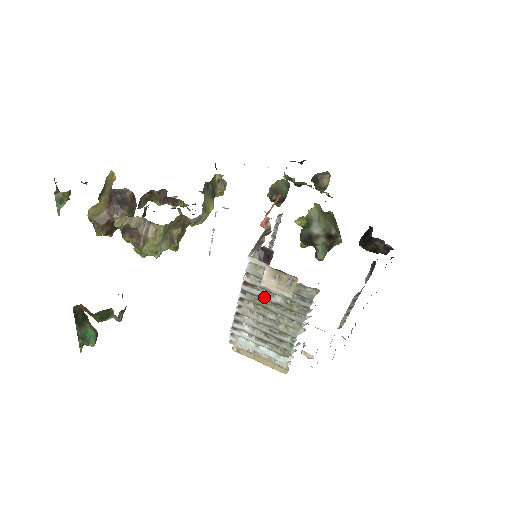
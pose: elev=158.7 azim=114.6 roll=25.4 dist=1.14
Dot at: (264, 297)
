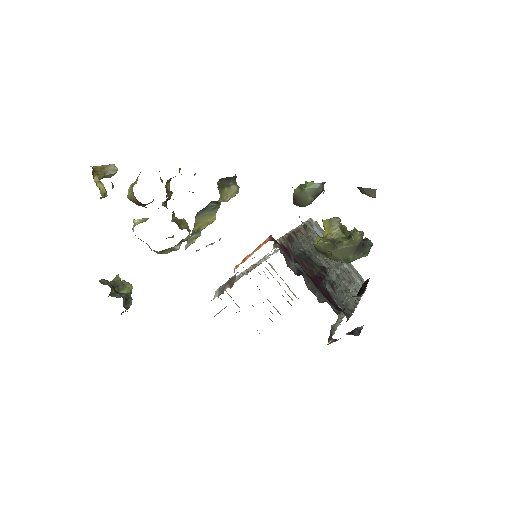
Dot at: occluded
